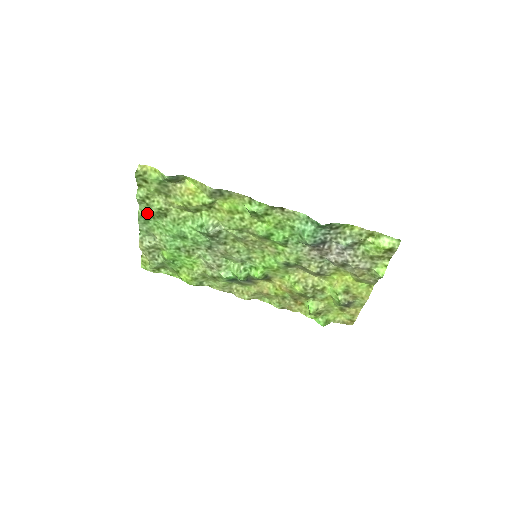
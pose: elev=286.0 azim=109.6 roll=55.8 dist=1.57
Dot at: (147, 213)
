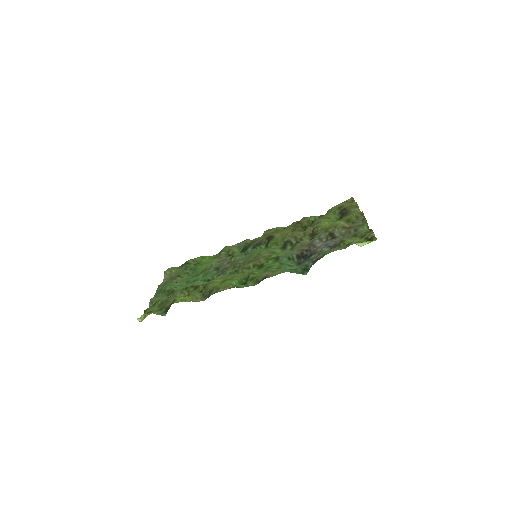
Dot at: (159, 296)
